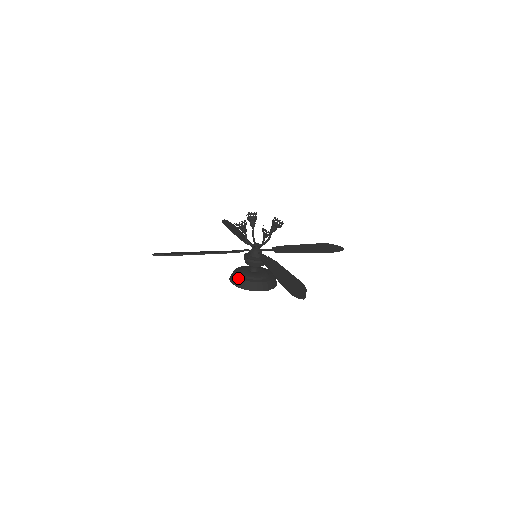
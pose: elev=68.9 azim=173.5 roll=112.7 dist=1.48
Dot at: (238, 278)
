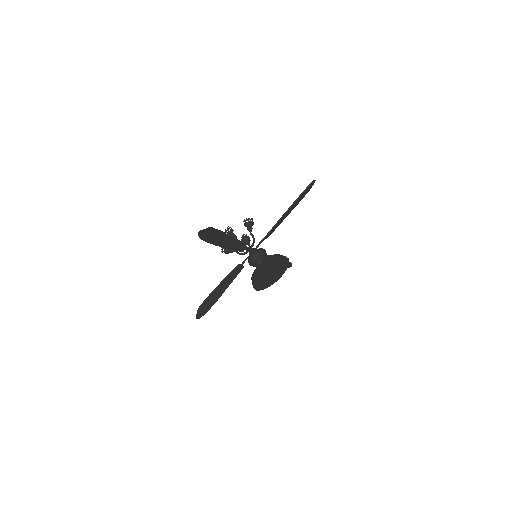
Dot at: (263, 261)
